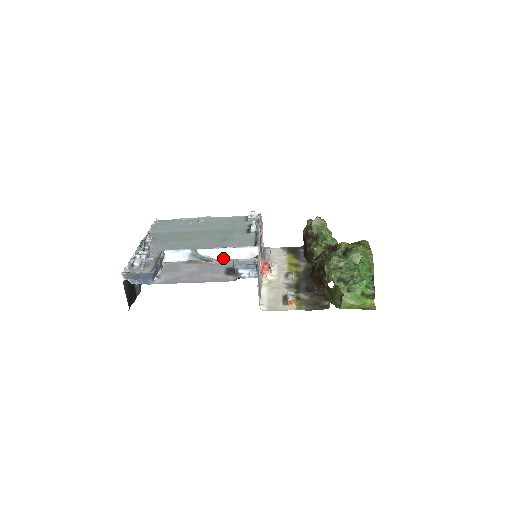
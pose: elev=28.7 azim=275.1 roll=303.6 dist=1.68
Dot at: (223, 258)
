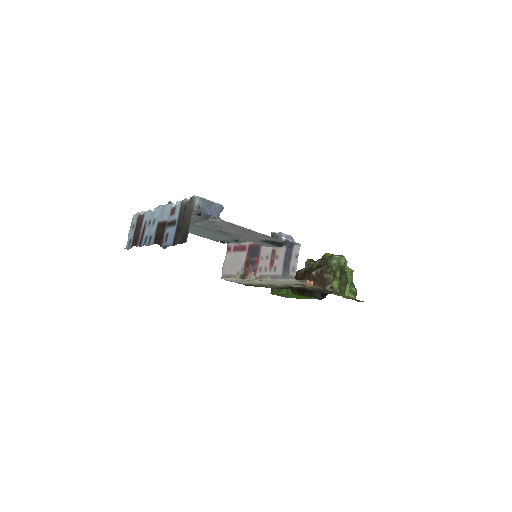
Dot at: (246, 239)
